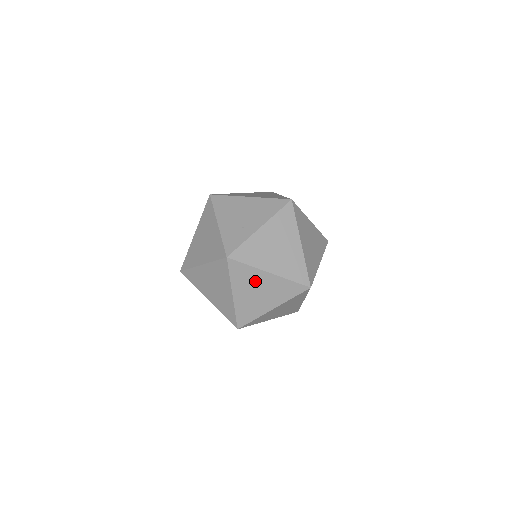
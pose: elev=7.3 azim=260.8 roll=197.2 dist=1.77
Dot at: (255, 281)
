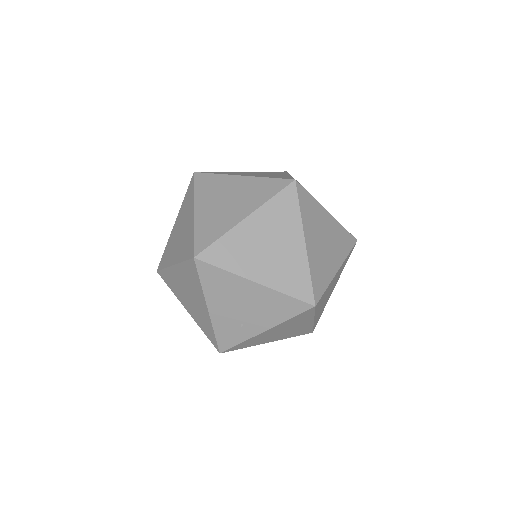
Dot at: occluded
